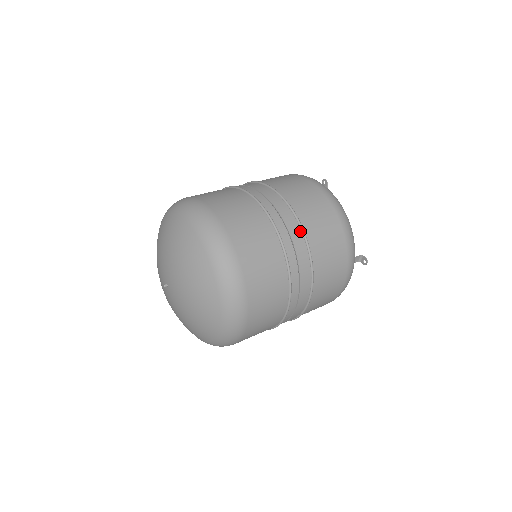
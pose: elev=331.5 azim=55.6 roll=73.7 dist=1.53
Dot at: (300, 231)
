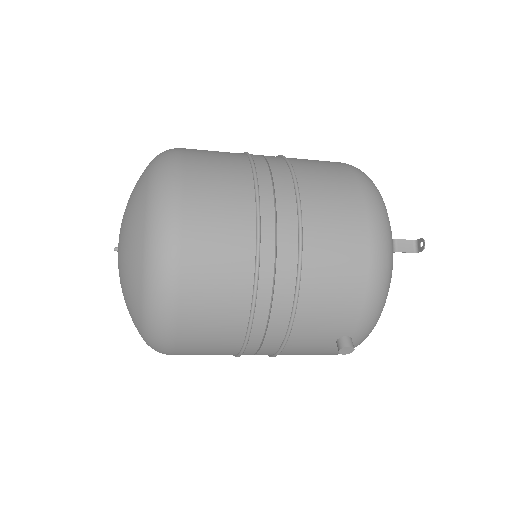
Dot at: (282, 159)
